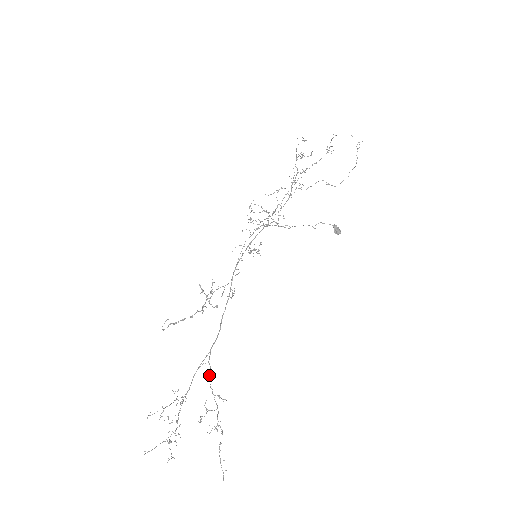
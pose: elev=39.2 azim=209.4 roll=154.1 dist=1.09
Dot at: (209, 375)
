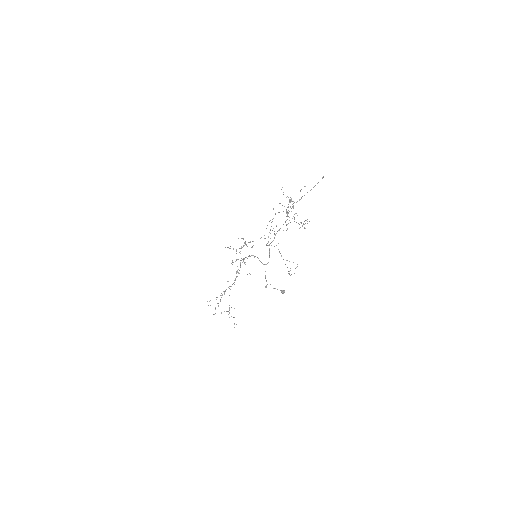
Dot at: occluded
